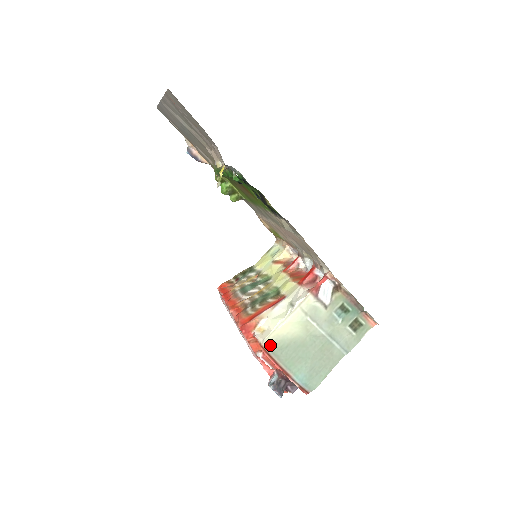
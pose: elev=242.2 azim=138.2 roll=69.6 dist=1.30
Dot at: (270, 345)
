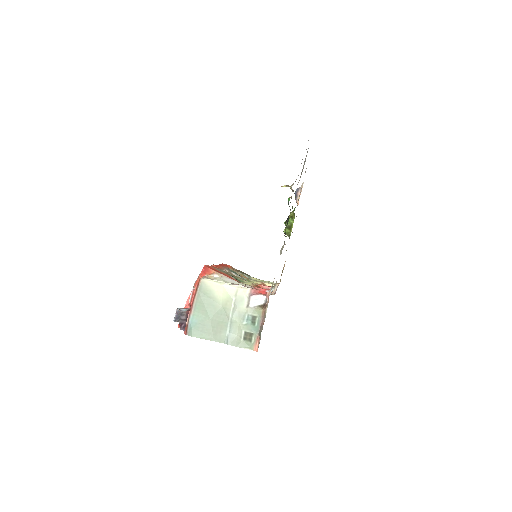
Dot at: (203, 285)
